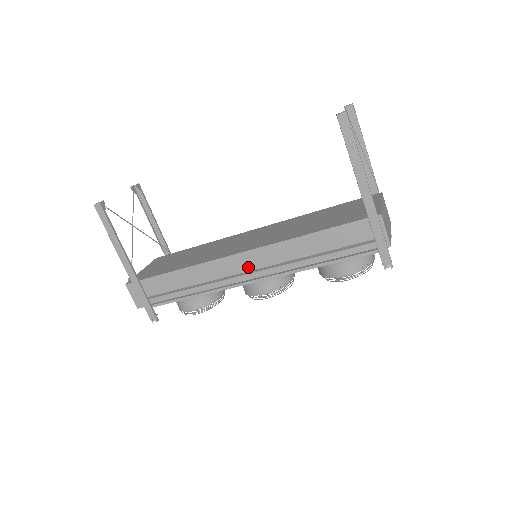
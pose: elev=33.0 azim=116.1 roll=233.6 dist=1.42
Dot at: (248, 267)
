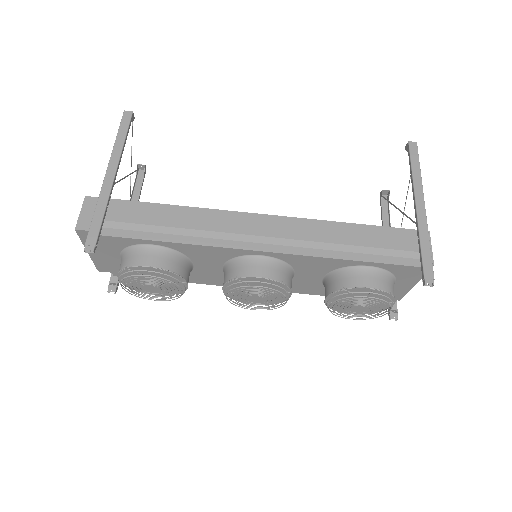
Dot at: (264, 231)
